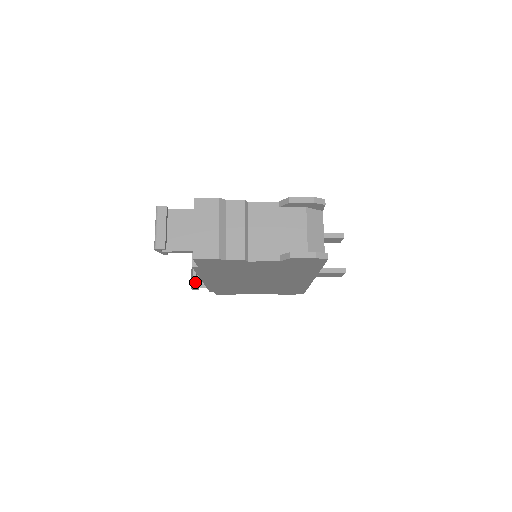
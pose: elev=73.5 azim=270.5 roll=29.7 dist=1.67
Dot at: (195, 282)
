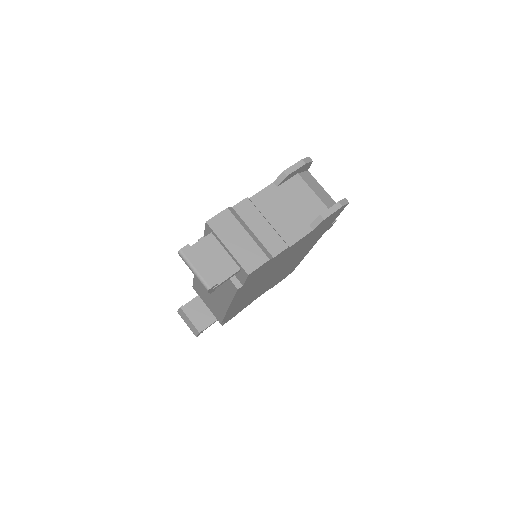
Dot at: (198, 327)
